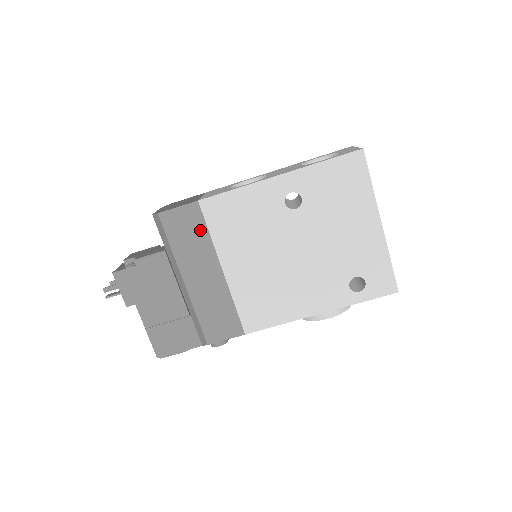
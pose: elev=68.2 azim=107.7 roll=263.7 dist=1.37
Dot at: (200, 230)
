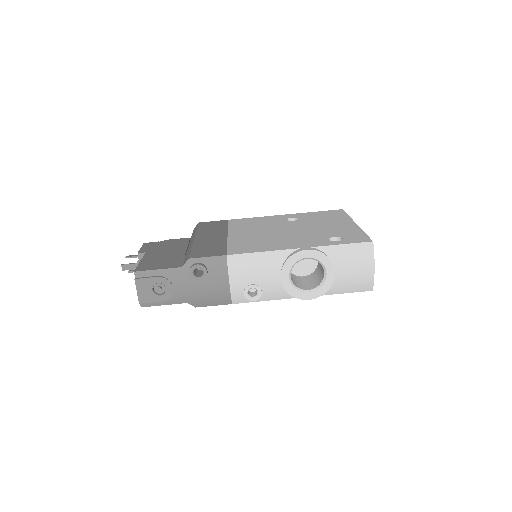
Dot at: (222, 226)
